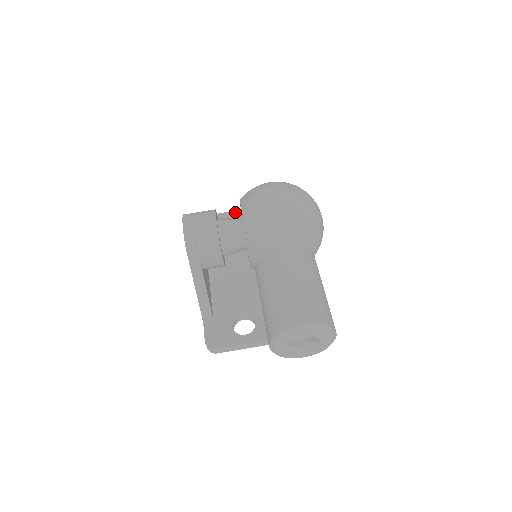
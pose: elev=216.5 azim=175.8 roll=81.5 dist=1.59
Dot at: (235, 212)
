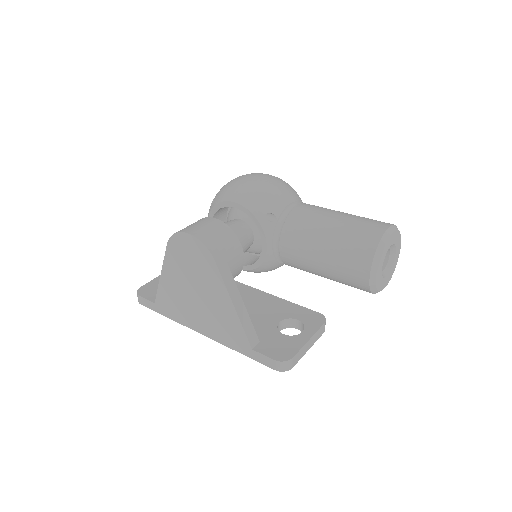
Dot at: occluded
